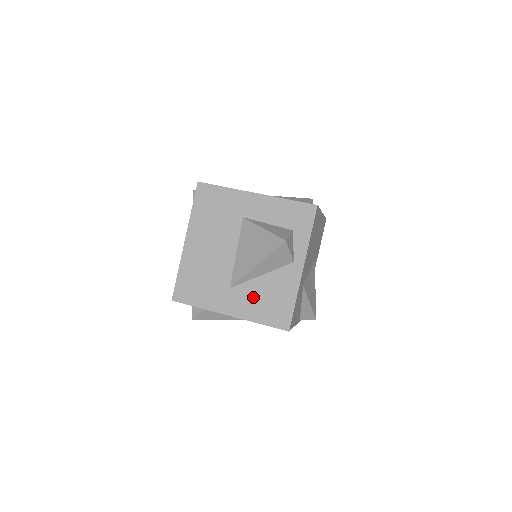
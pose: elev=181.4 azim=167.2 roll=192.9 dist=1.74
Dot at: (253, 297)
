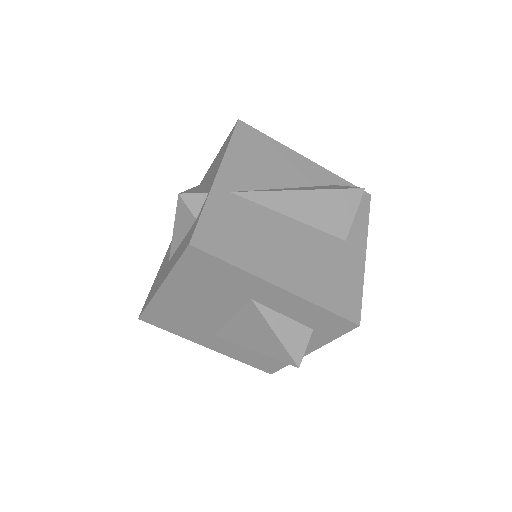
Dot at: (240, 348)
